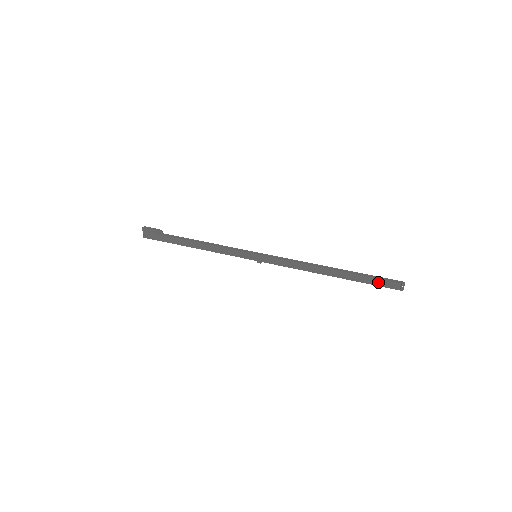
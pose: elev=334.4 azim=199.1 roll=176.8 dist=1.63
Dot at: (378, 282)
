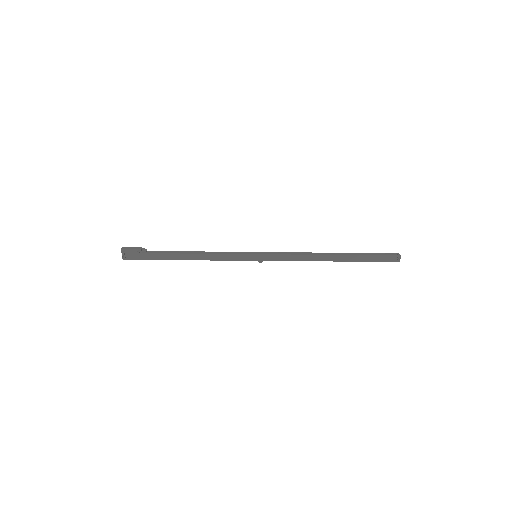
Dot at: (377, 258)
